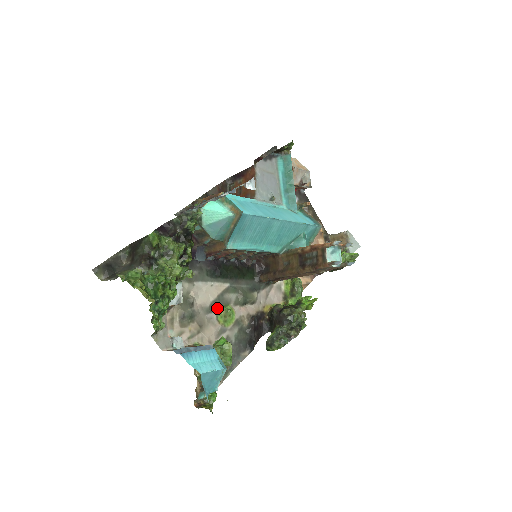
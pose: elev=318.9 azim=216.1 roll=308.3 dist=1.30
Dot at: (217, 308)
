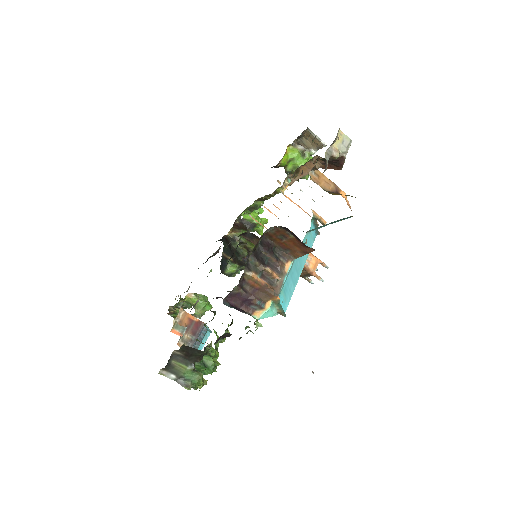
Dot at: occluded
